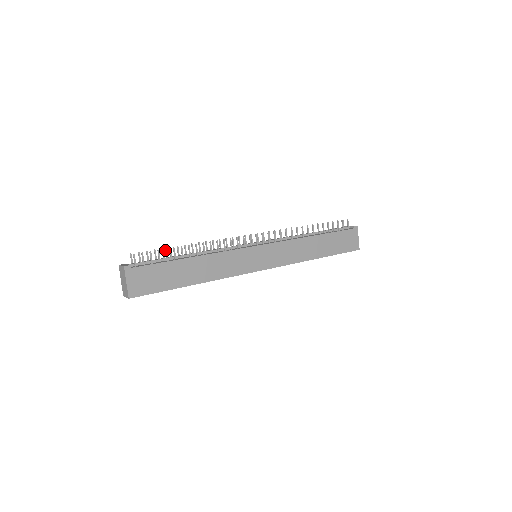
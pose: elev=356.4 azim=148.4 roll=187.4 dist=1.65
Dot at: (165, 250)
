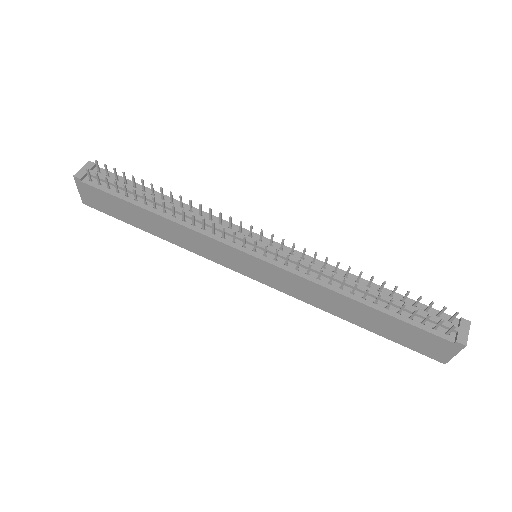
Dot at: (124, 185)
